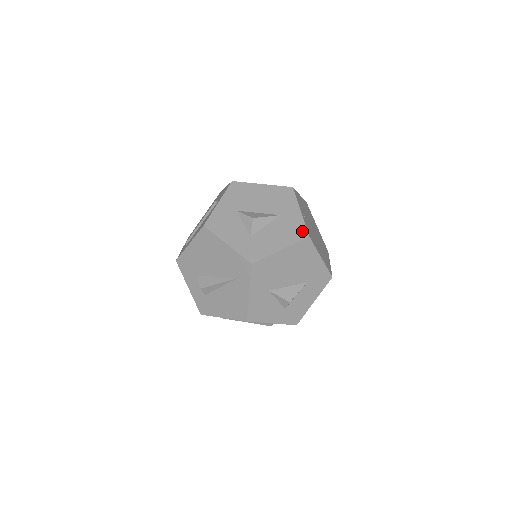
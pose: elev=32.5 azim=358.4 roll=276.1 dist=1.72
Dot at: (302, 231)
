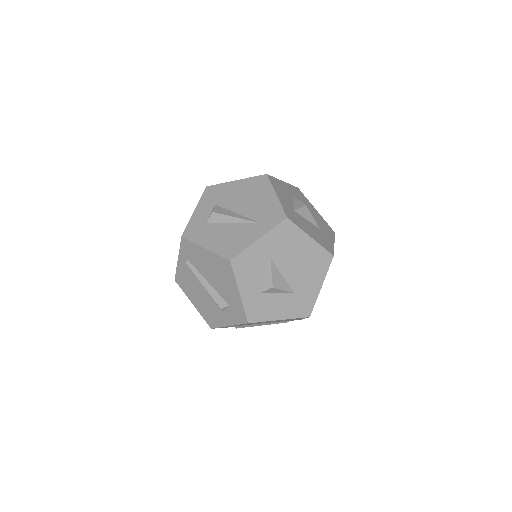
Dot at: (330, 249)
